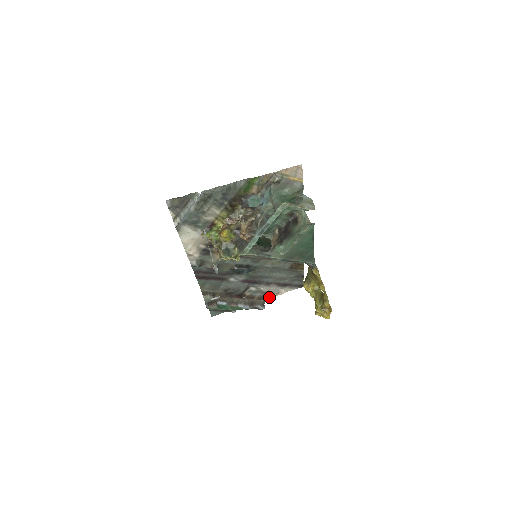
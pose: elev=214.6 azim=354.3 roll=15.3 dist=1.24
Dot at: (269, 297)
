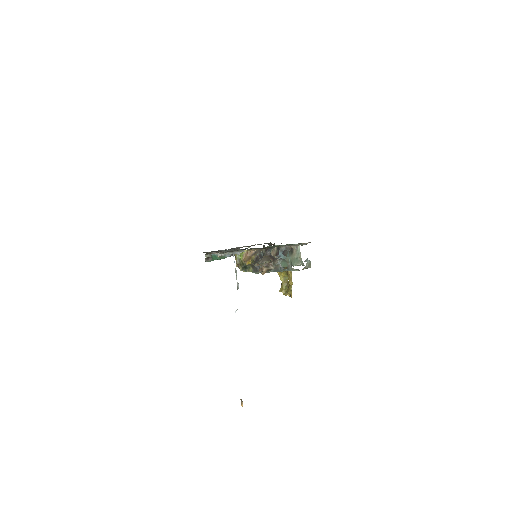
Dot at: occluded
